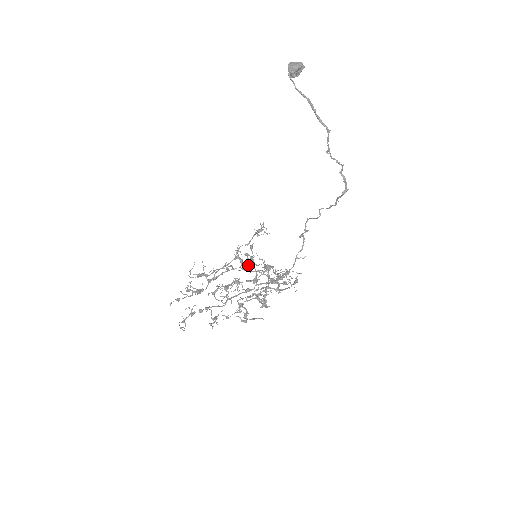
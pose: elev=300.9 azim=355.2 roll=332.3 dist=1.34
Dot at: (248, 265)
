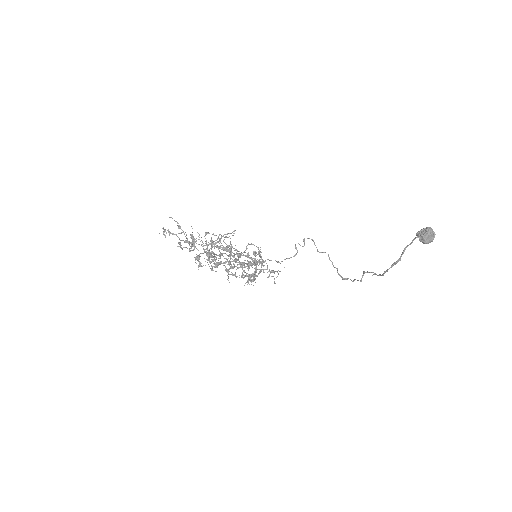
Dot at: occluded
